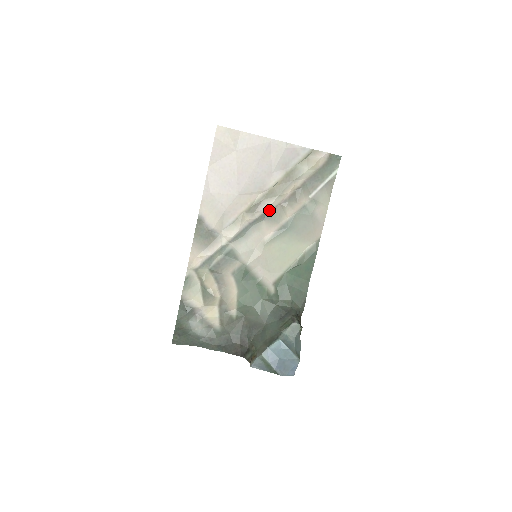
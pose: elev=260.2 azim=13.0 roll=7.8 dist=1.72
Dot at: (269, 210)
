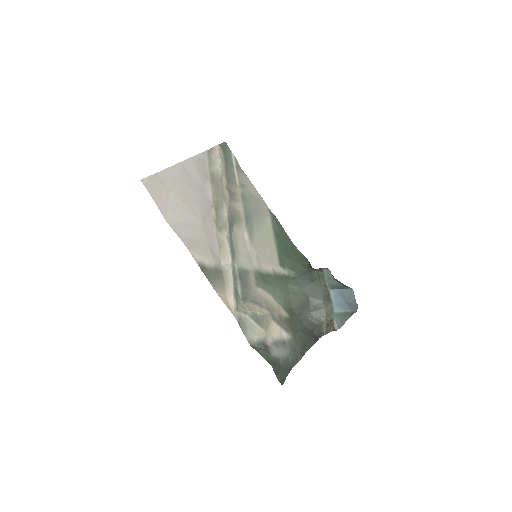
Dot at: (229, 216)
